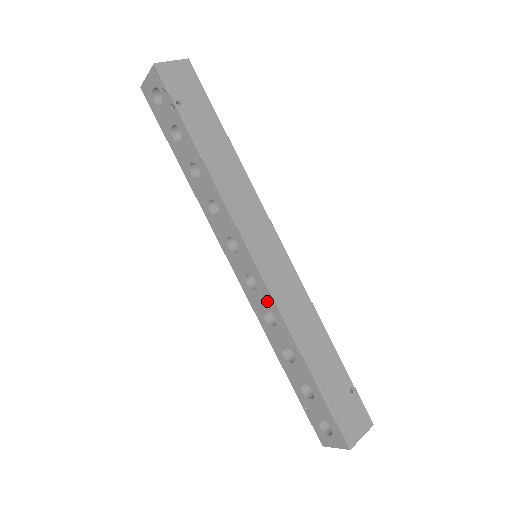
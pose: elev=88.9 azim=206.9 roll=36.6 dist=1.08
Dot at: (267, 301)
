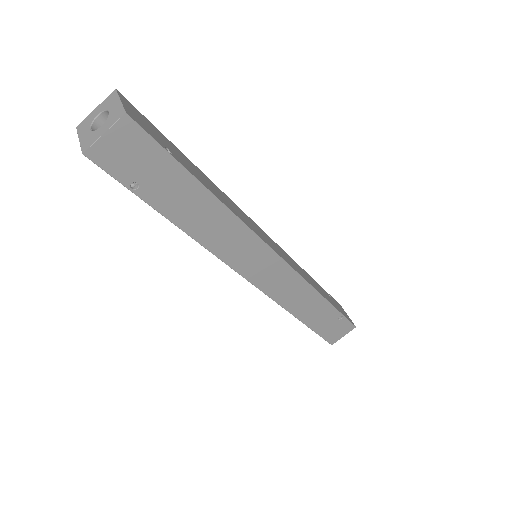
Dot at: occluded
